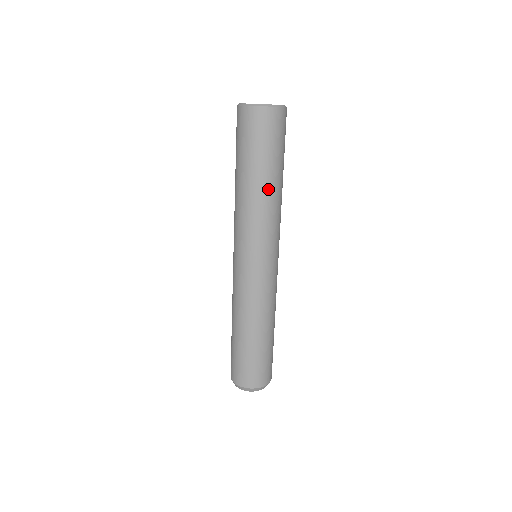
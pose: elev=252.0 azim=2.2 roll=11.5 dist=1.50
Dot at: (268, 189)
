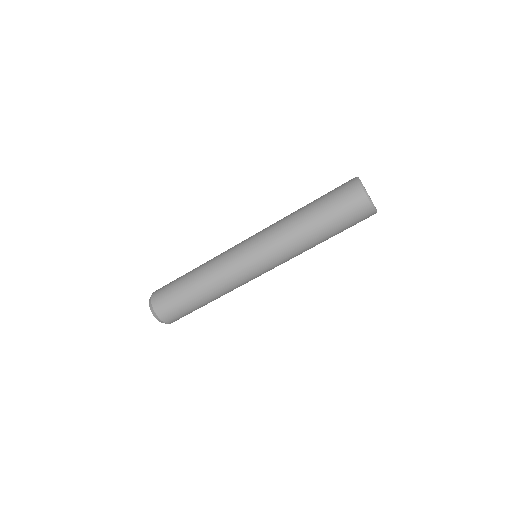
Dot at: (306, 228)
